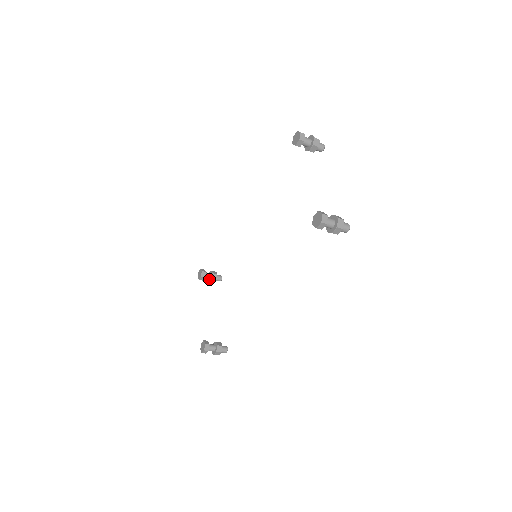
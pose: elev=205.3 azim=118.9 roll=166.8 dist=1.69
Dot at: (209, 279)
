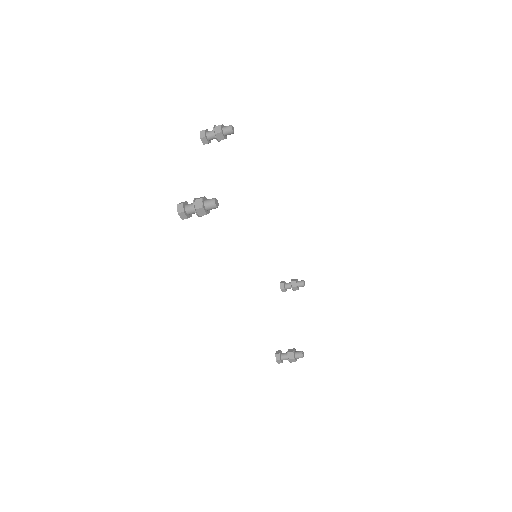
Dot at: occluded
